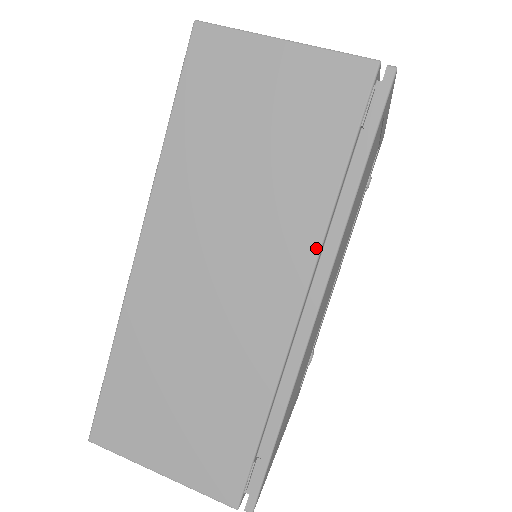
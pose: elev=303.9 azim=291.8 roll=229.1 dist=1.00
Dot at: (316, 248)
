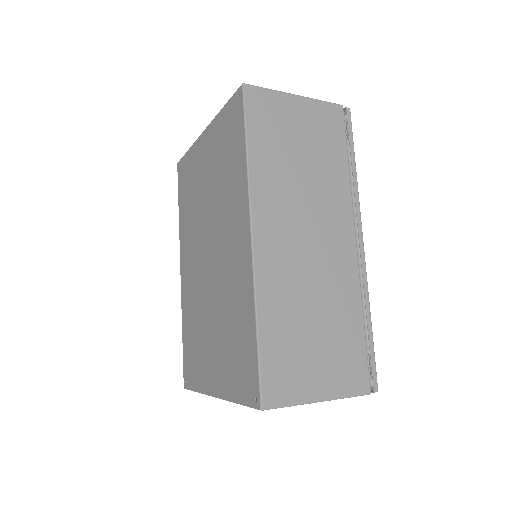
Dot at: (351, 207)
